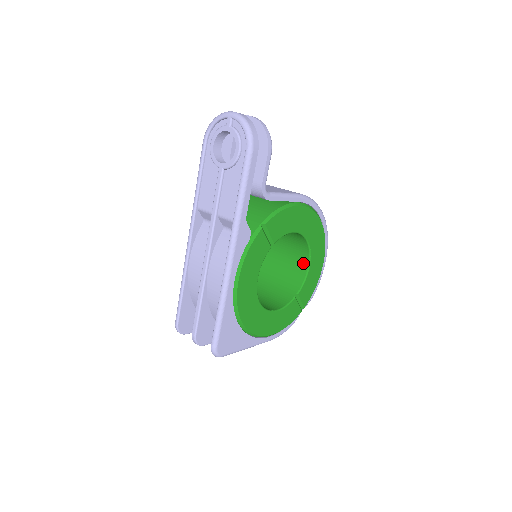
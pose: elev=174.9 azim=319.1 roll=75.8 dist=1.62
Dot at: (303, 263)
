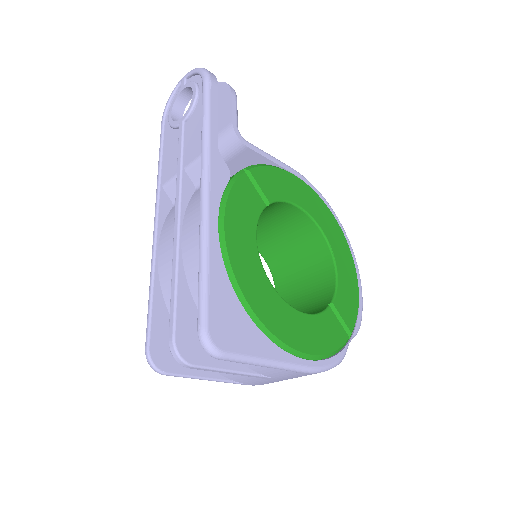
Dot at: (327, 269)
